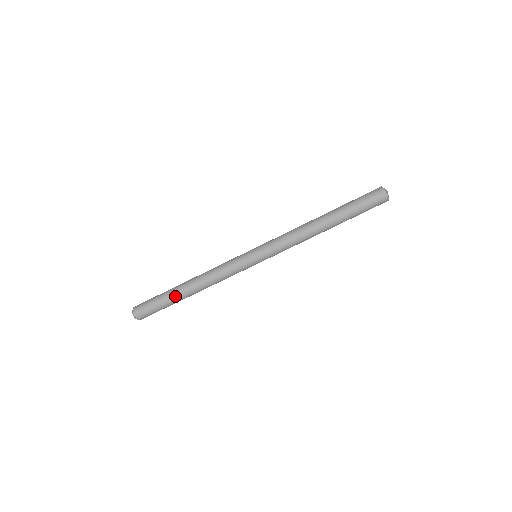
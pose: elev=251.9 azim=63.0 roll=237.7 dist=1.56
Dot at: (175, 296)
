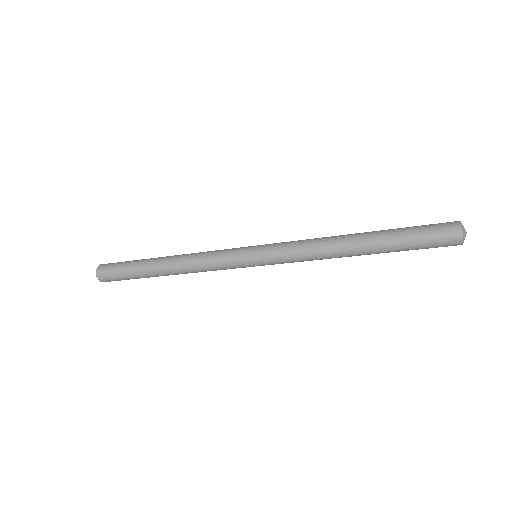
Dot at: (147, 273)
